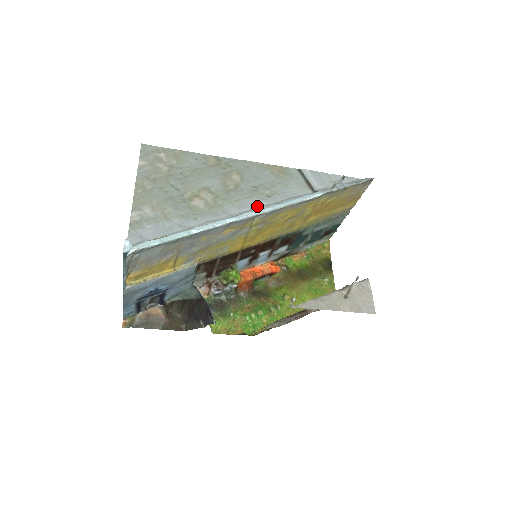
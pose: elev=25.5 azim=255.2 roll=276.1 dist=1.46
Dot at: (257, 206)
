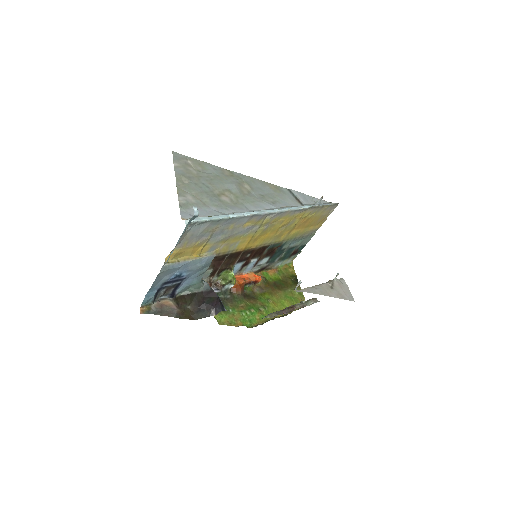
Dot at: (268, 208)
